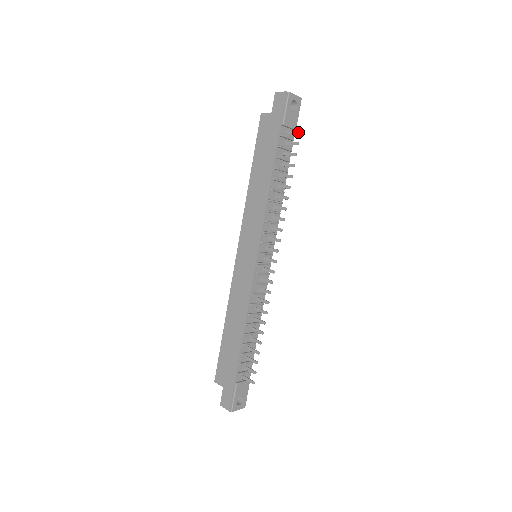
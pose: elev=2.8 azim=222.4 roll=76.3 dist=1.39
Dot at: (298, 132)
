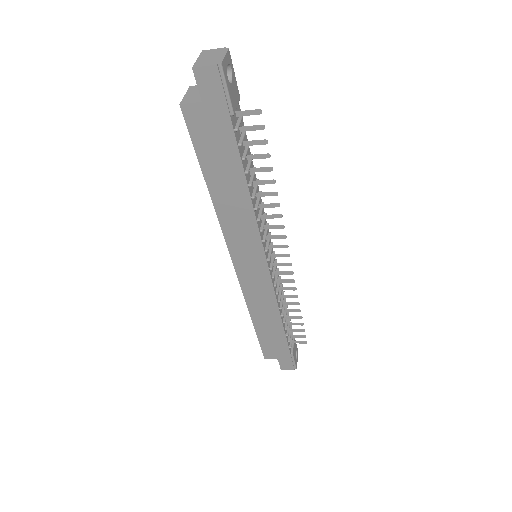
Dot at: (258, 112)
